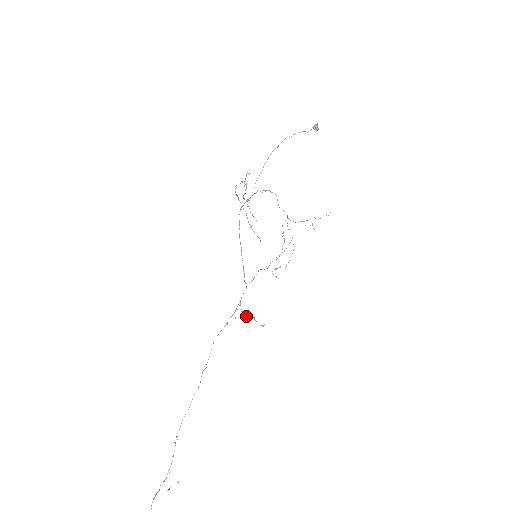
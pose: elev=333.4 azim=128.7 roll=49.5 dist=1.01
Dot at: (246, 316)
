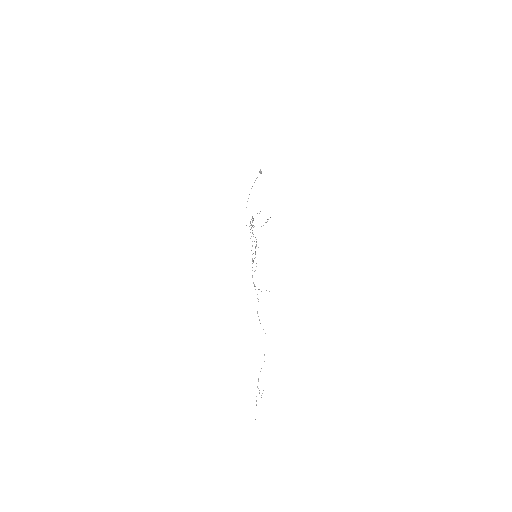
Dot at: occluded
